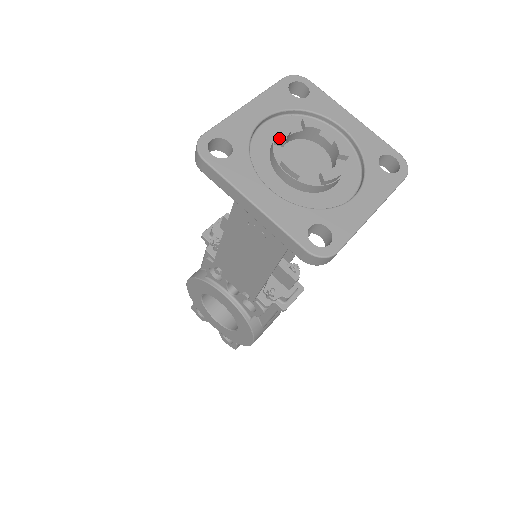
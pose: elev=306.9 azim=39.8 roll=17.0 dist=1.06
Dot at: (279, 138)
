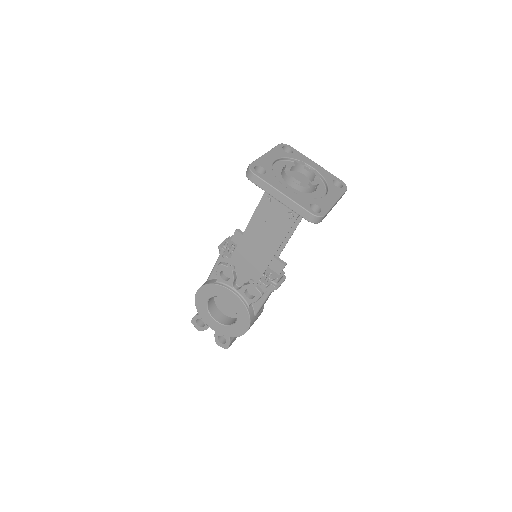
Dot at: (287, 167)
